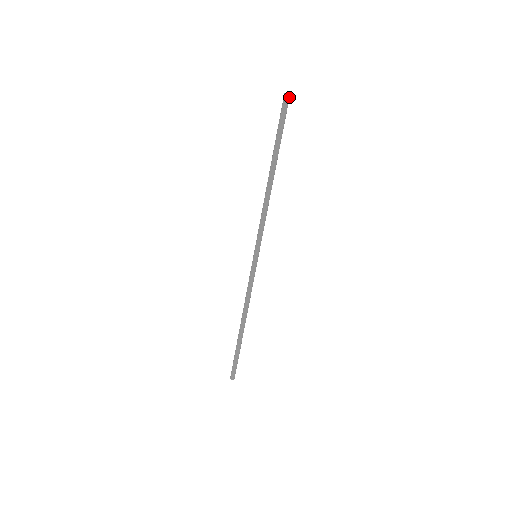
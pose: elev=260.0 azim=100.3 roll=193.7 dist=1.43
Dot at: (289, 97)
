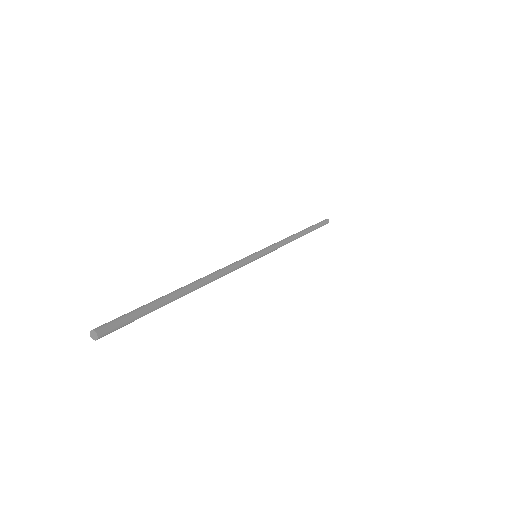
Dot at: (100, 333)
